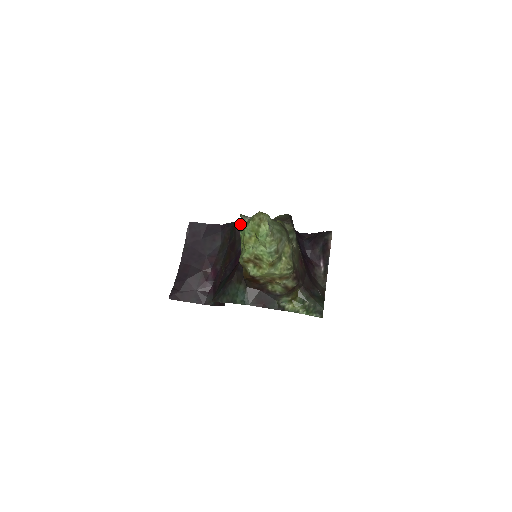
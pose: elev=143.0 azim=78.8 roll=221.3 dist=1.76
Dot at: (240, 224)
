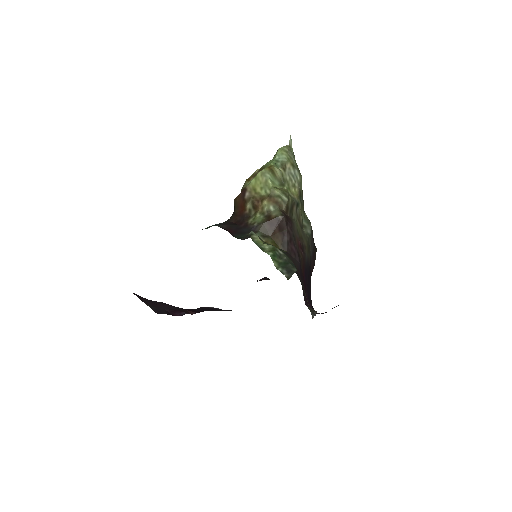
Dot at: occluded
